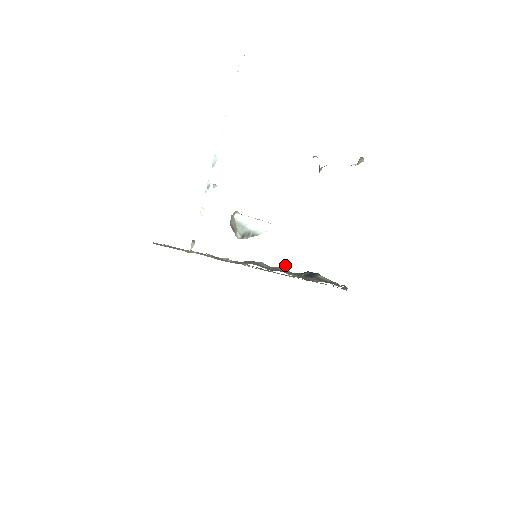
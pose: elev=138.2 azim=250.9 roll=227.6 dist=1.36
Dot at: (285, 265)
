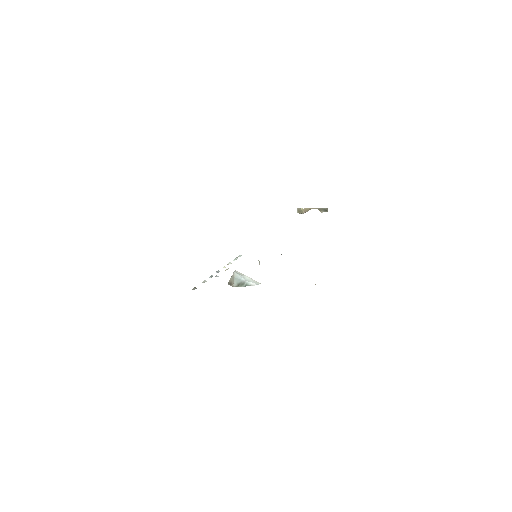
Dot at: occluded
